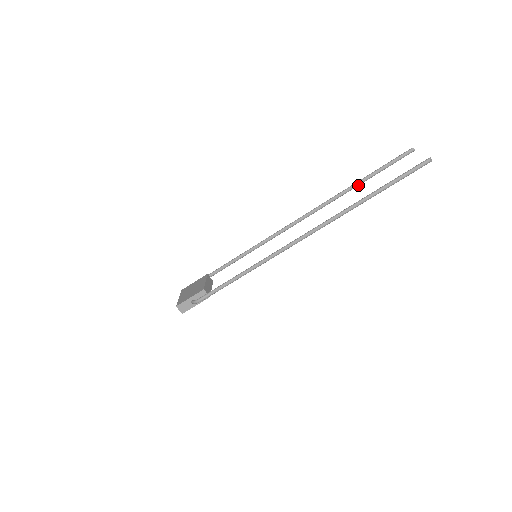
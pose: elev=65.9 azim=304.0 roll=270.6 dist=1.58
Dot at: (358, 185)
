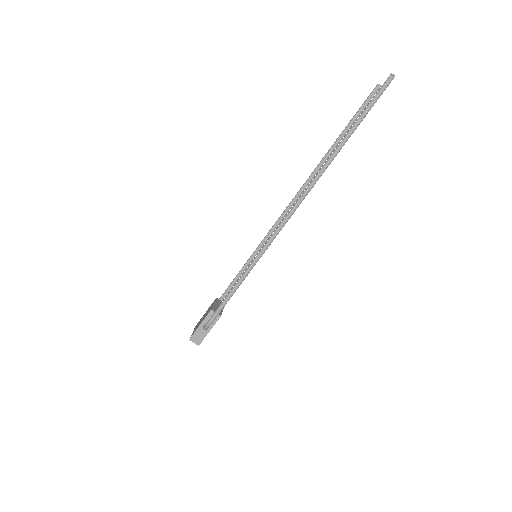
Dot at: (337, 145)
